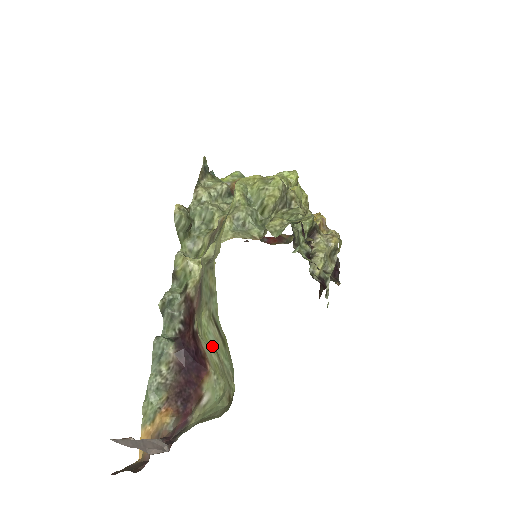
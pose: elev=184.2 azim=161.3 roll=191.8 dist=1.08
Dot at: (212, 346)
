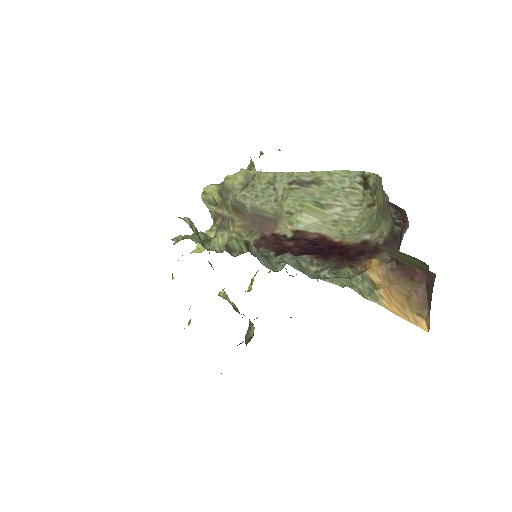
Dot at: (316, 206)
